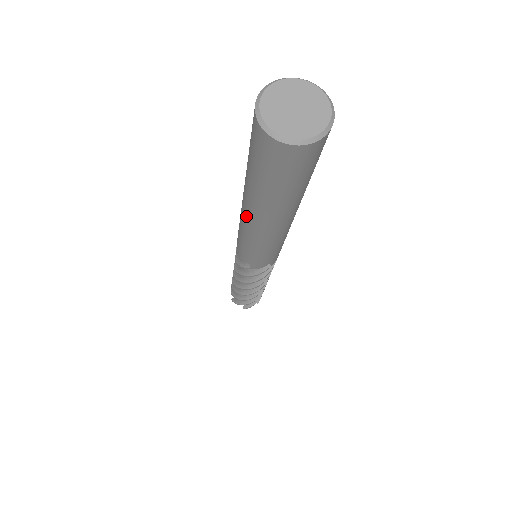
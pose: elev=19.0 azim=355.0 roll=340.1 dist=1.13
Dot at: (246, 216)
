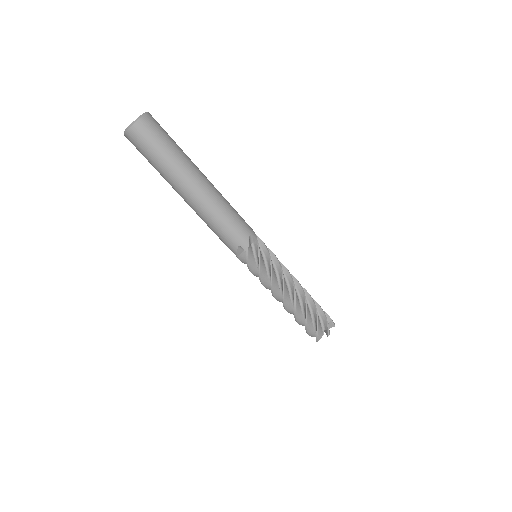
Dot at: occluded
